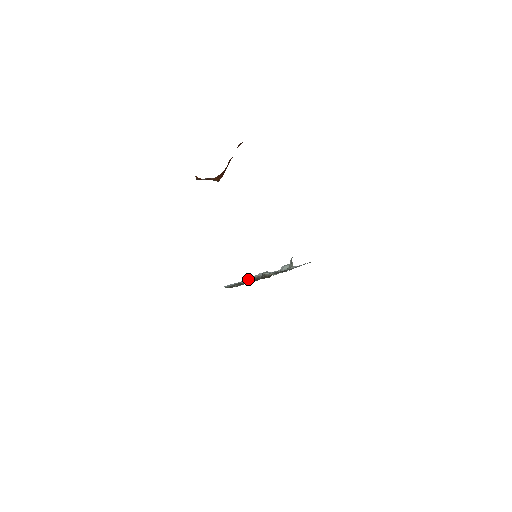
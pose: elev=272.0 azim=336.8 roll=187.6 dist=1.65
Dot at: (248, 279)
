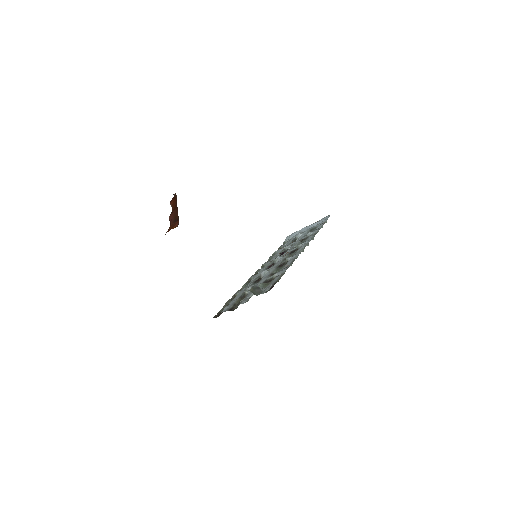
Dot at: (224, 308)
